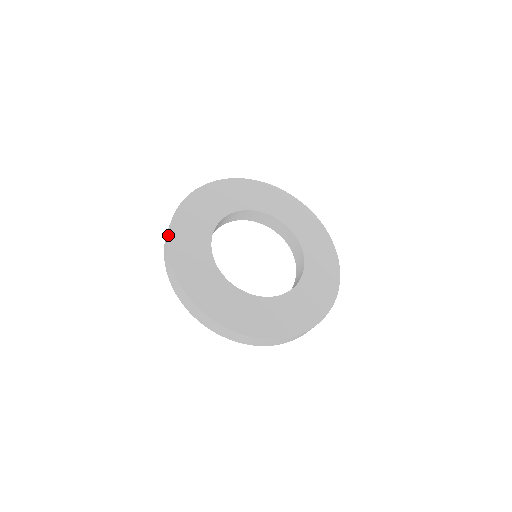
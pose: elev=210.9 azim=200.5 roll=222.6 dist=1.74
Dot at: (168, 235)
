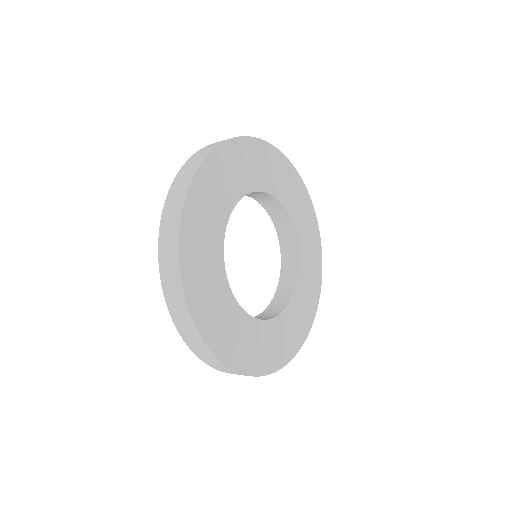
Dot at: (179, 246)
